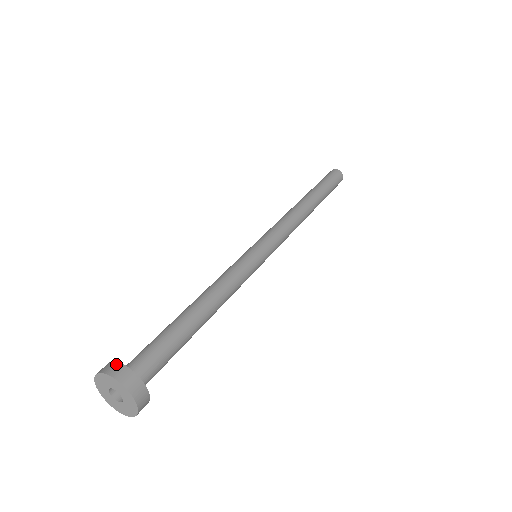
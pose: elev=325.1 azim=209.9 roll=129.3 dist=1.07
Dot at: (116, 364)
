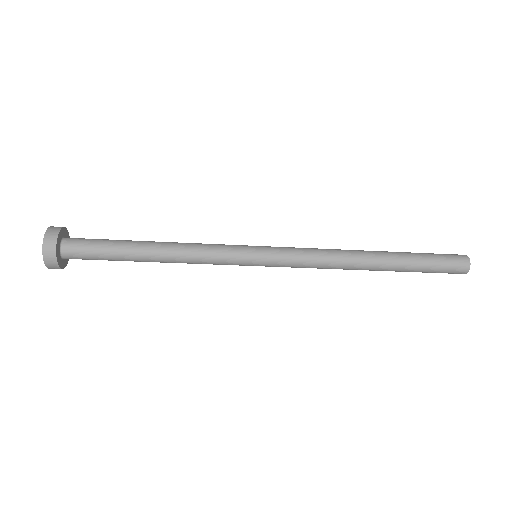
Dot at: (67, 234)
